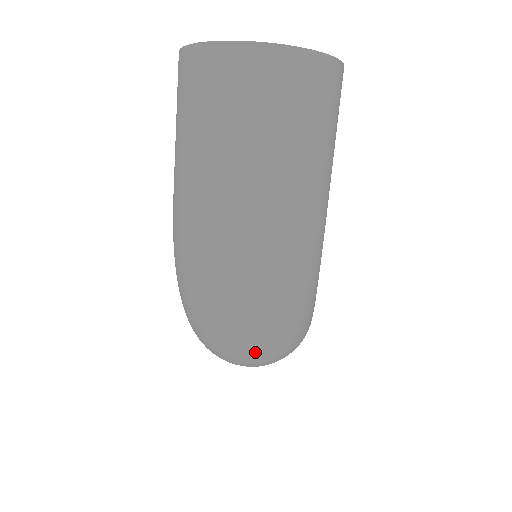
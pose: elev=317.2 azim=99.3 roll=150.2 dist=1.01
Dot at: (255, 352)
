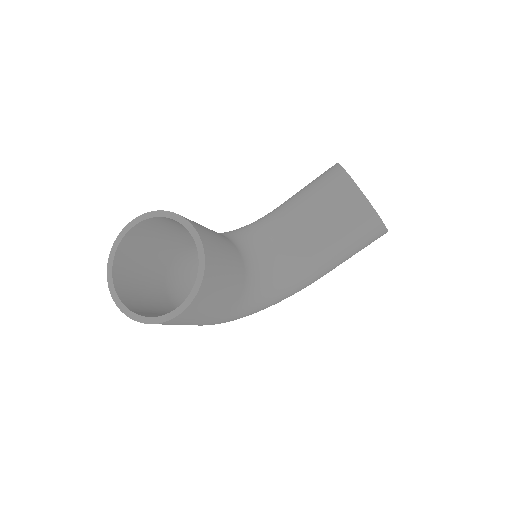
Dot at: occluded
